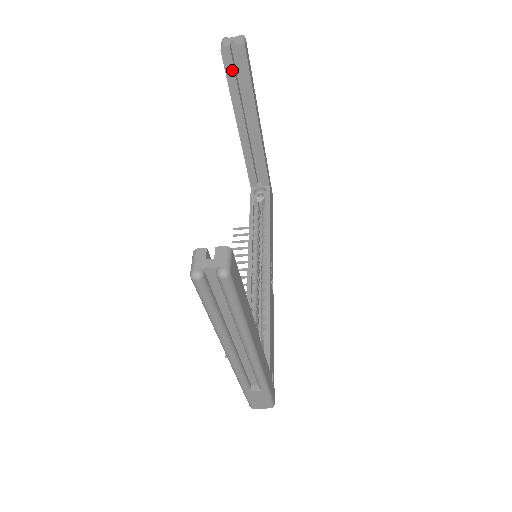
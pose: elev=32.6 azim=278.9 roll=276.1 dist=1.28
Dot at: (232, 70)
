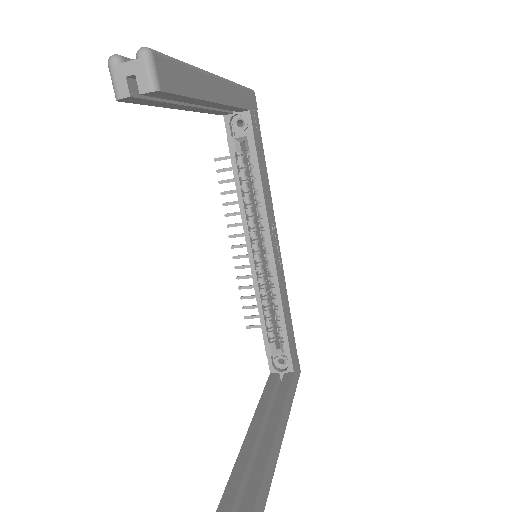
Dot at: (149, 101)
